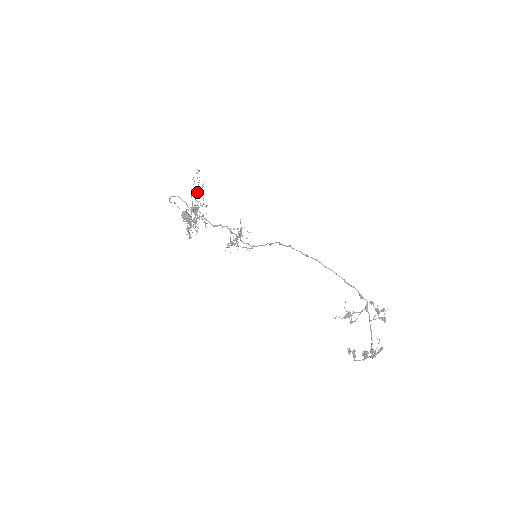
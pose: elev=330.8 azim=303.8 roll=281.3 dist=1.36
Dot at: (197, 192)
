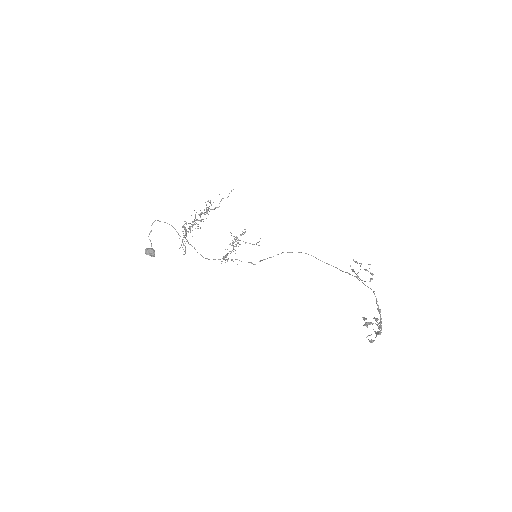
Dot at: (195, 218)
